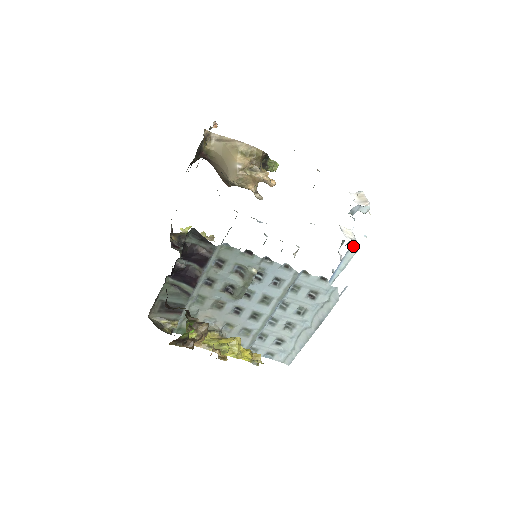
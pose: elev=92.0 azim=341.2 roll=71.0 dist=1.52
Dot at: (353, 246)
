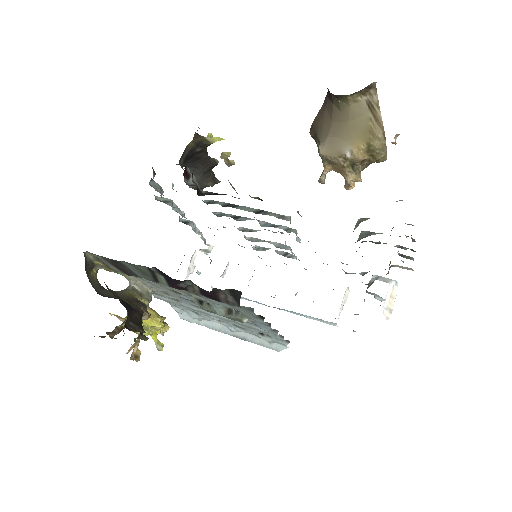
Dot at: occluded
